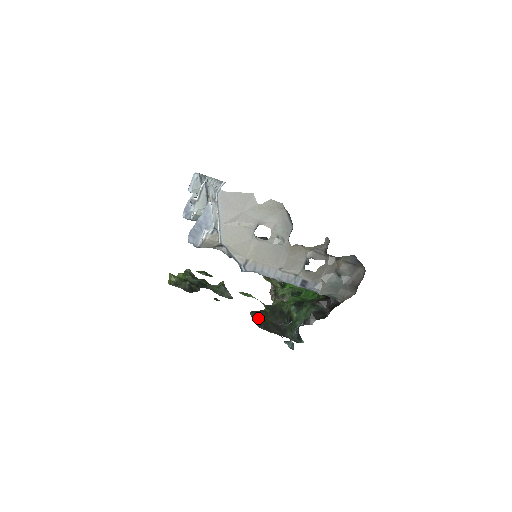
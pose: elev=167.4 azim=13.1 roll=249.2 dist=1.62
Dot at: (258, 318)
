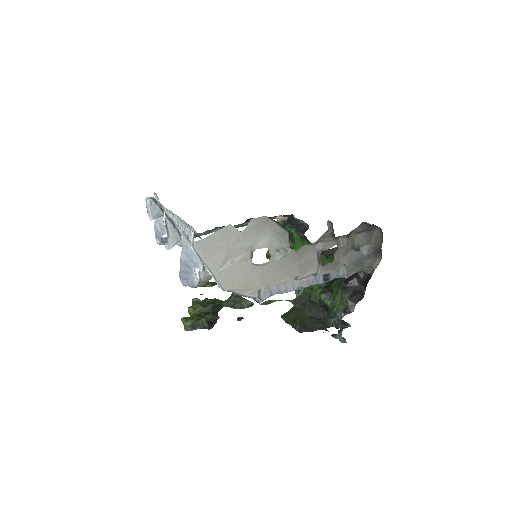
Dot at: (292, 321)
